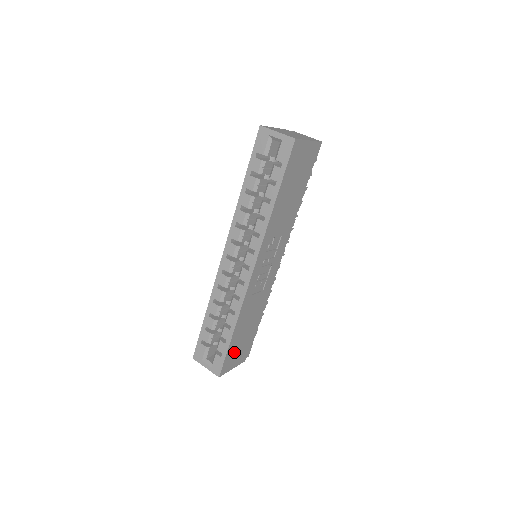
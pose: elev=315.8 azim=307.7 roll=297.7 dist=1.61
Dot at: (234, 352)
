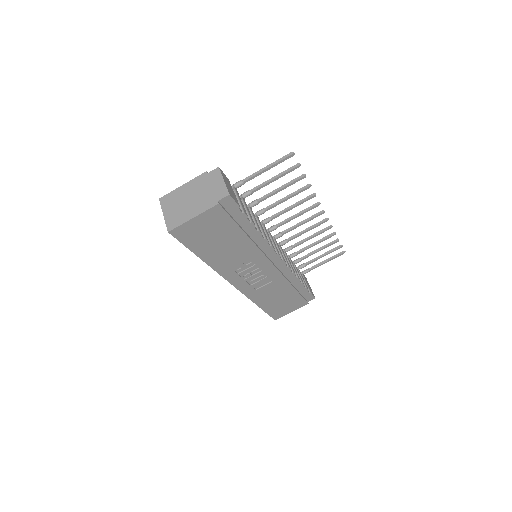
Dot at: (279, 308)
